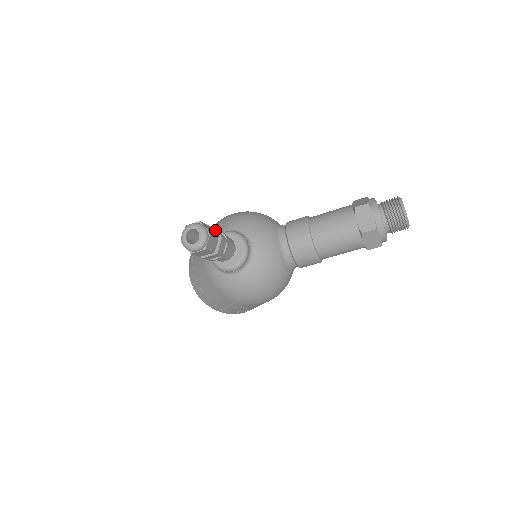
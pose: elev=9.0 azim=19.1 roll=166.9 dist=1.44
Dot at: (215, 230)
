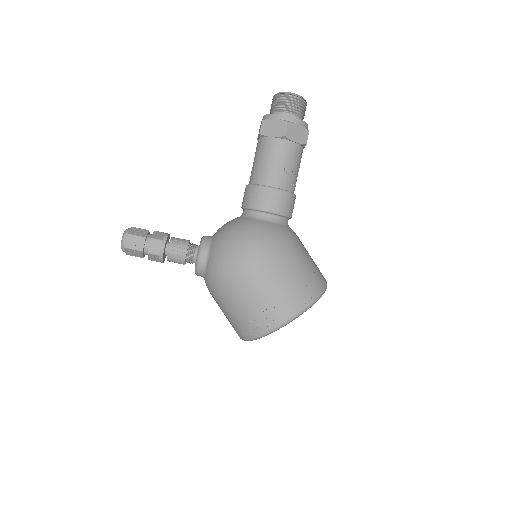
Dot at: occluded
